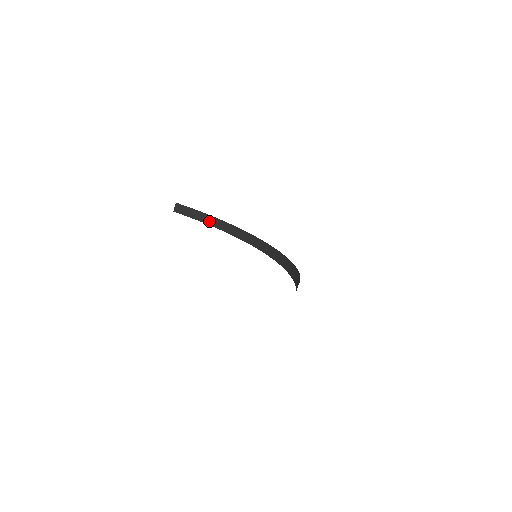
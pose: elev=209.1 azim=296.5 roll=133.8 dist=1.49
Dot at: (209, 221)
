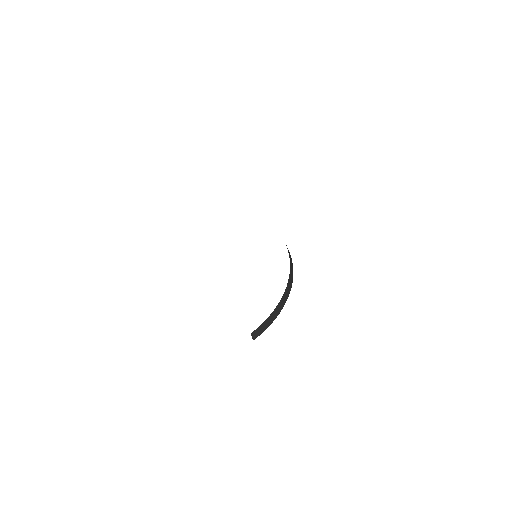
Dot at: (274, 317)
